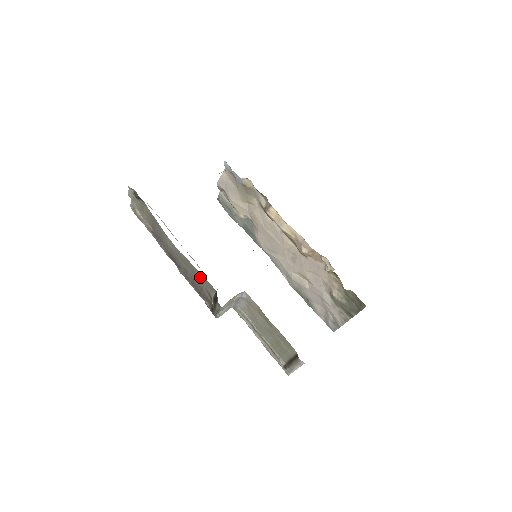
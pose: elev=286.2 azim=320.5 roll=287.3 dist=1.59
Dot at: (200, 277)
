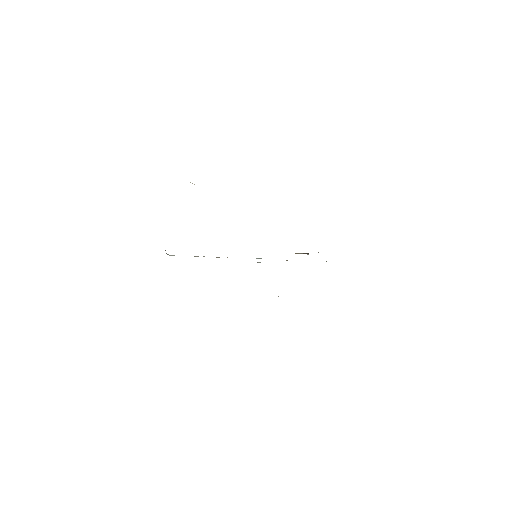
Dot at: occluded
